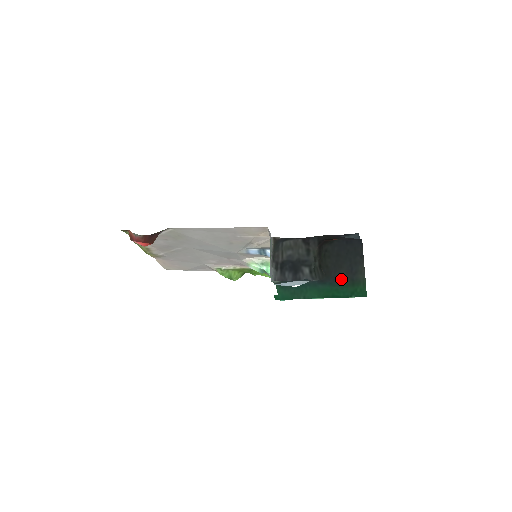
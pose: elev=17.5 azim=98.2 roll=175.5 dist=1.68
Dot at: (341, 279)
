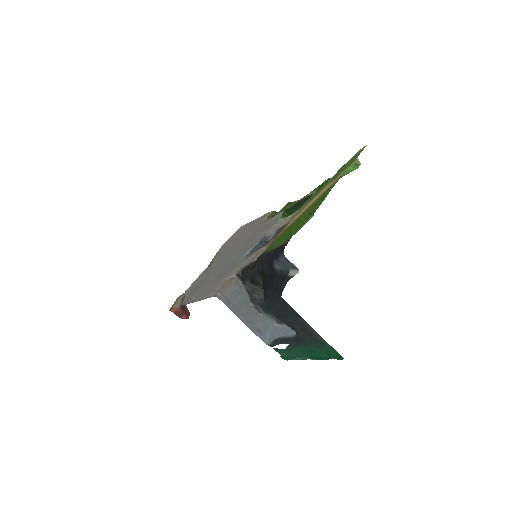
Dot at: (307, 340)
